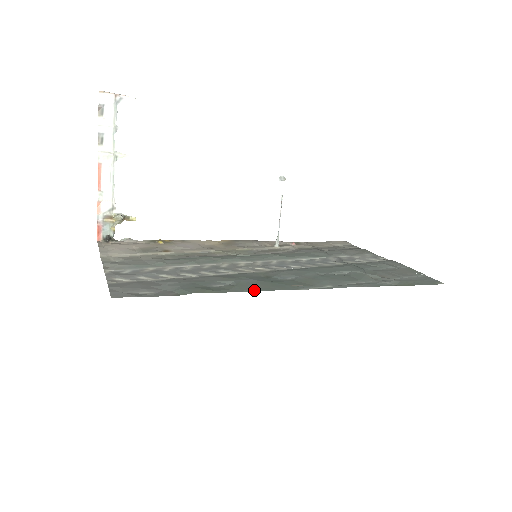
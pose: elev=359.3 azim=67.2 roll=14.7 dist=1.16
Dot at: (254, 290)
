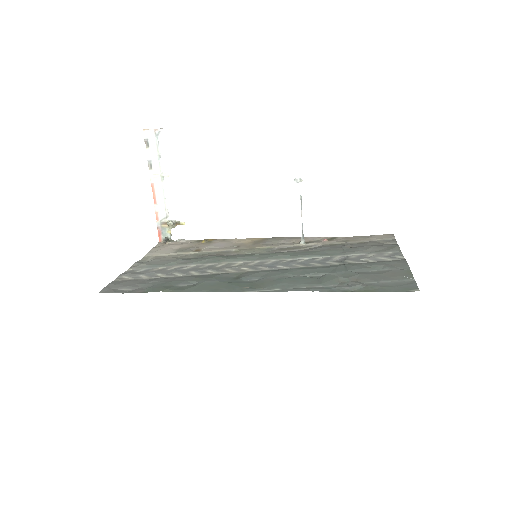
Dot at: (203, 291)
